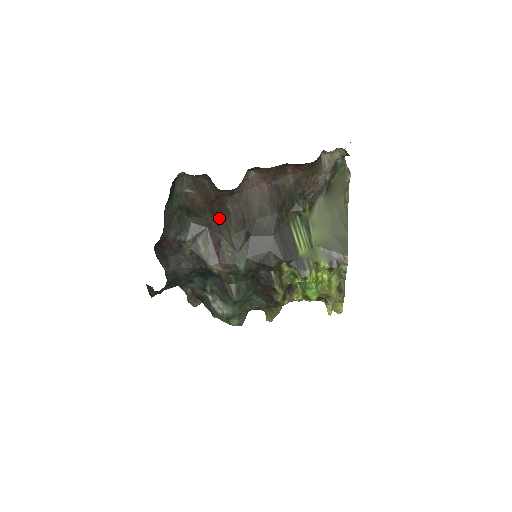
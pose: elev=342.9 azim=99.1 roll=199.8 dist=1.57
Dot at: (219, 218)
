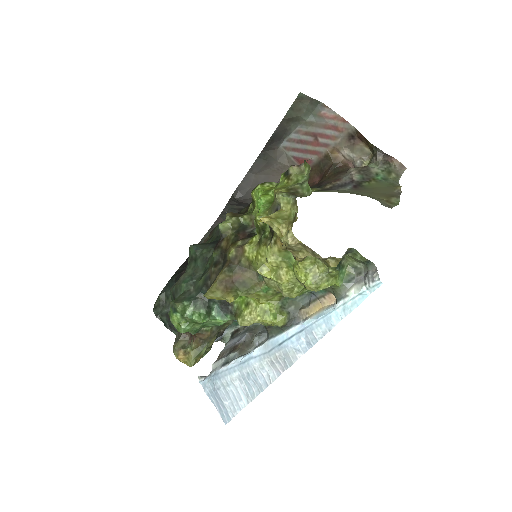
Dot at: occluded
